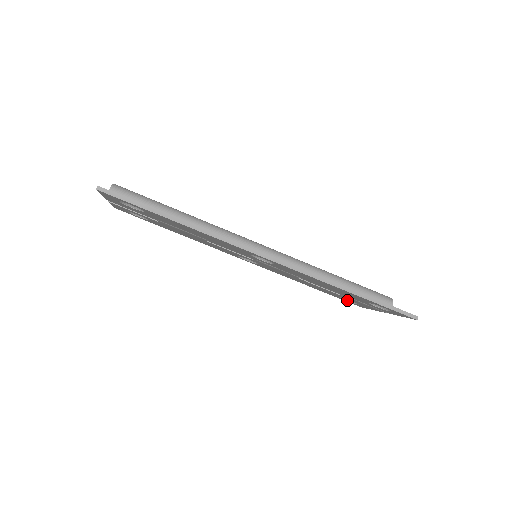
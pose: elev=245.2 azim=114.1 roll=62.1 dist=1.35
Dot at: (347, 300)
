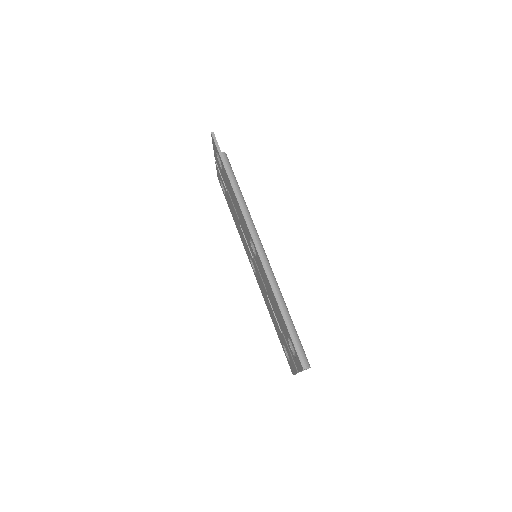
Dot at: (287, 356)
